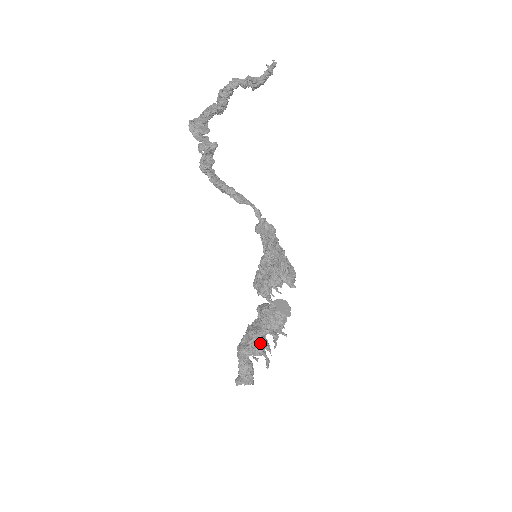
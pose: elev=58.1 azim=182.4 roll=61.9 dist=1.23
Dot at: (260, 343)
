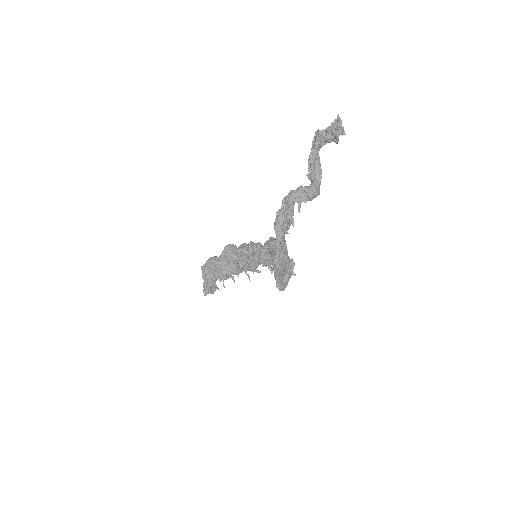
Dot at: occluded
